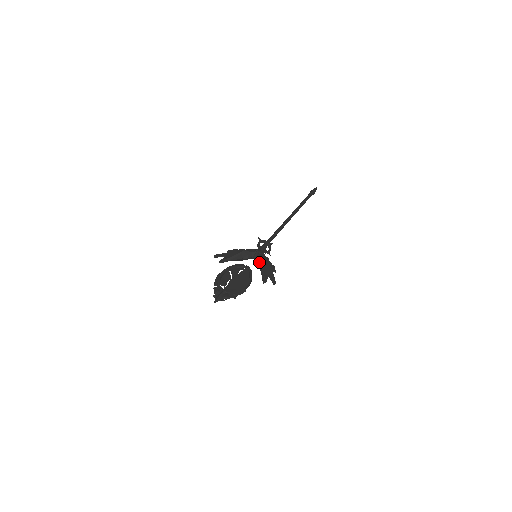
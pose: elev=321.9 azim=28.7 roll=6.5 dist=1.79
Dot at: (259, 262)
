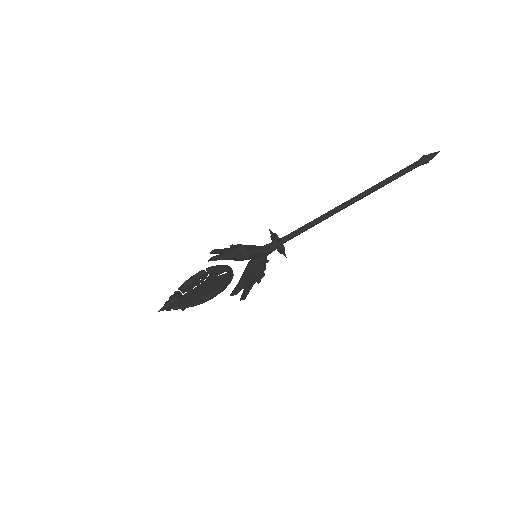
Dot at: occluded
